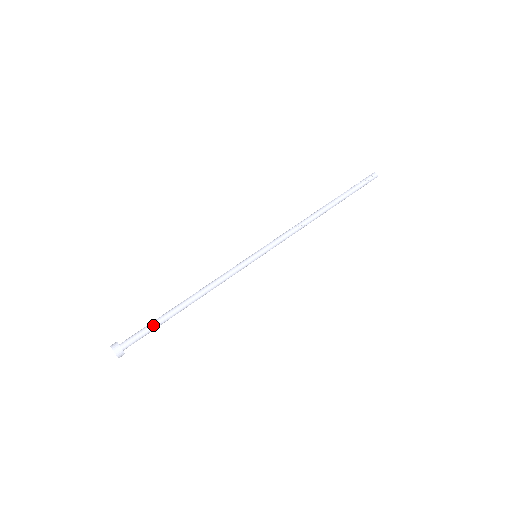
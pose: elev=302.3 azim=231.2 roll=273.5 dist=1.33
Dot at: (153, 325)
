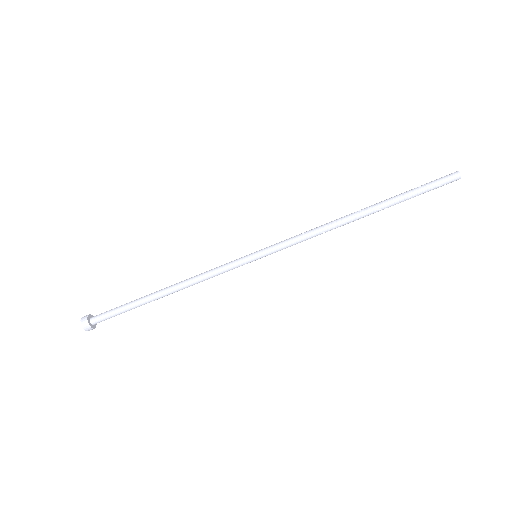
Dot at: (126, 310)
